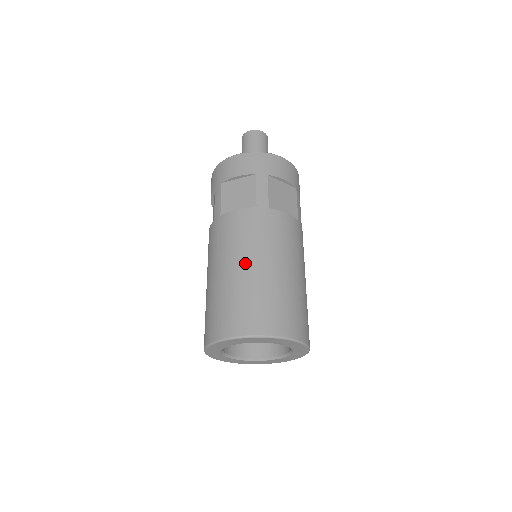
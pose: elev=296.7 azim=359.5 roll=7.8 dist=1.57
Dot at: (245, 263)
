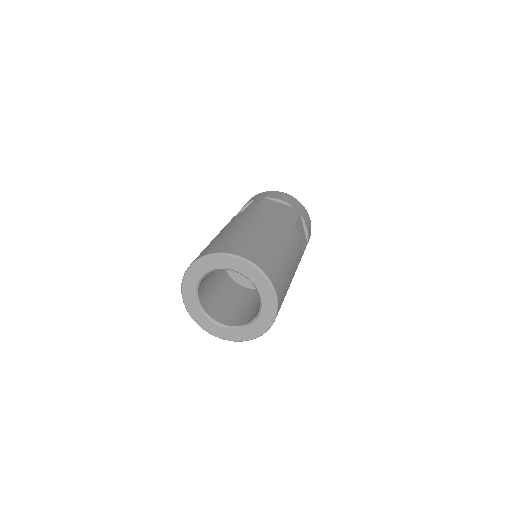
Dot at: (222, 231)
